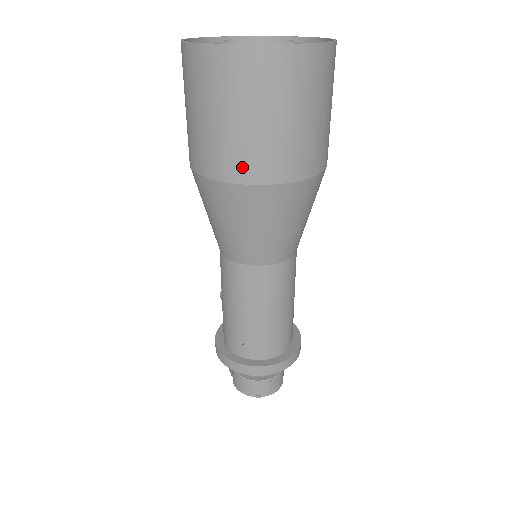
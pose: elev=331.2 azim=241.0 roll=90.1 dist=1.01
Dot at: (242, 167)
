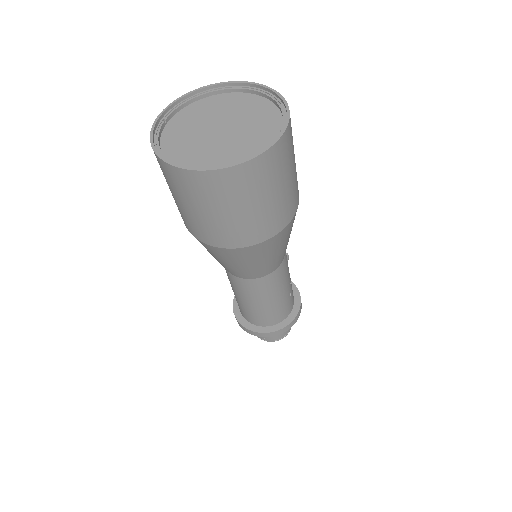
Dot at: (183, 220)
